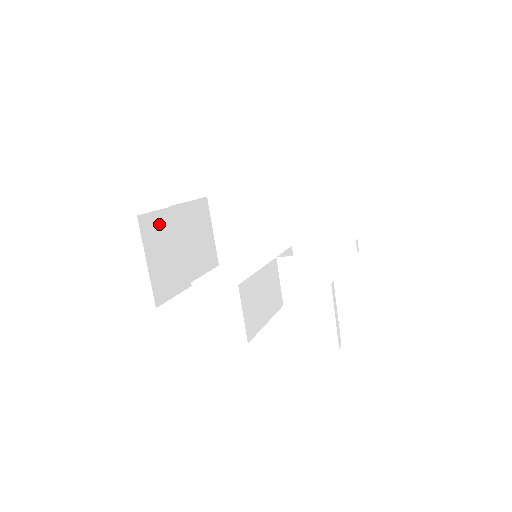
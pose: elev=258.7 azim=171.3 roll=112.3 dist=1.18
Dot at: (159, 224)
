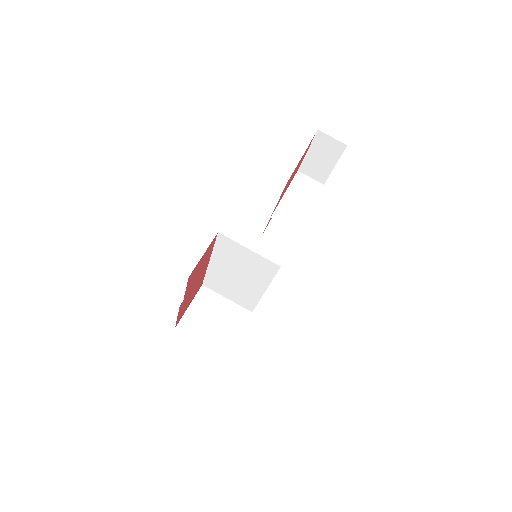
Dot at: occluded
